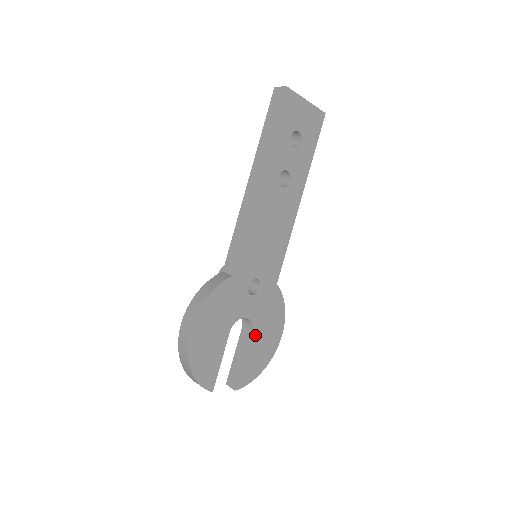
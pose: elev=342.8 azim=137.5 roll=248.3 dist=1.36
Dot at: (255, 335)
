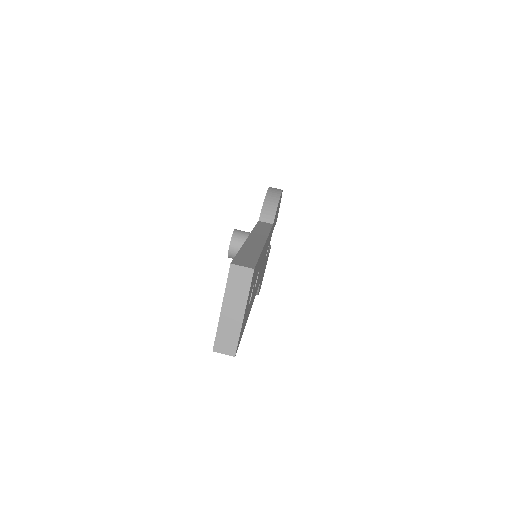
Dot at: (274, 225)
